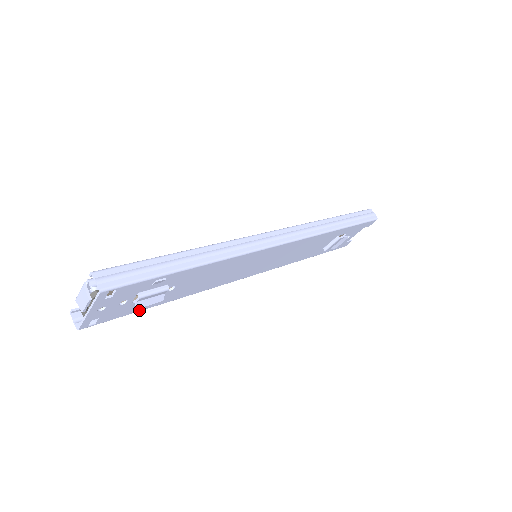
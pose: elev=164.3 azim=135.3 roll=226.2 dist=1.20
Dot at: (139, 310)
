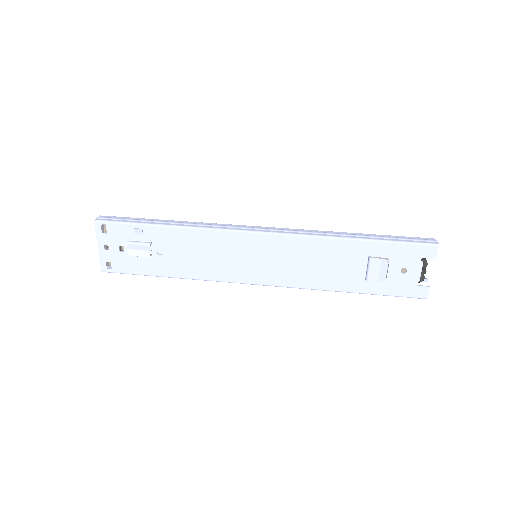
Dot at: (145, 273)
